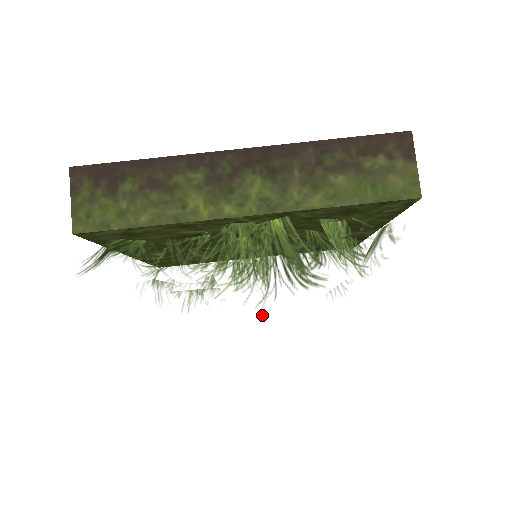
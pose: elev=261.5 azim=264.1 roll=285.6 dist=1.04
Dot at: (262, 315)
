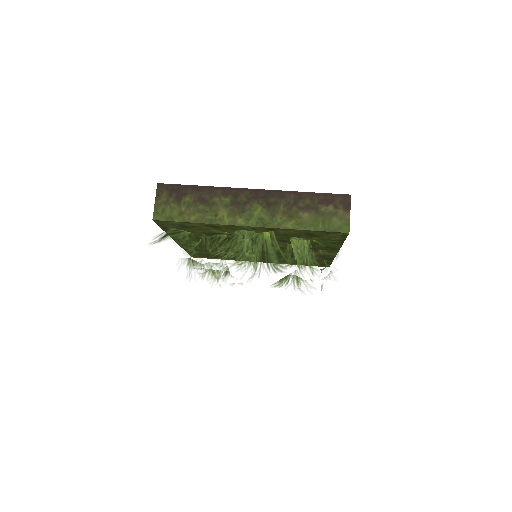
Dot at: (250, 286)
